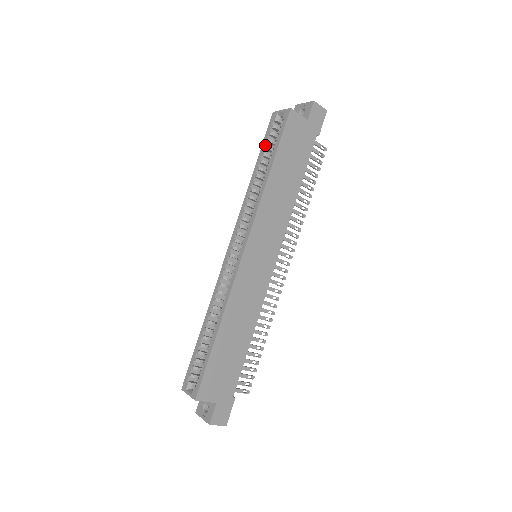
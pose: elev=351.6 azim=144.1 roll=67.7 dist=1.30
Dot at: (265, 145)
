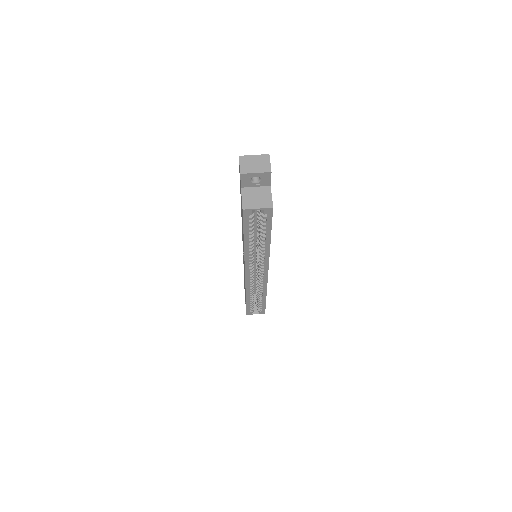
Dot at: (249, 230)
